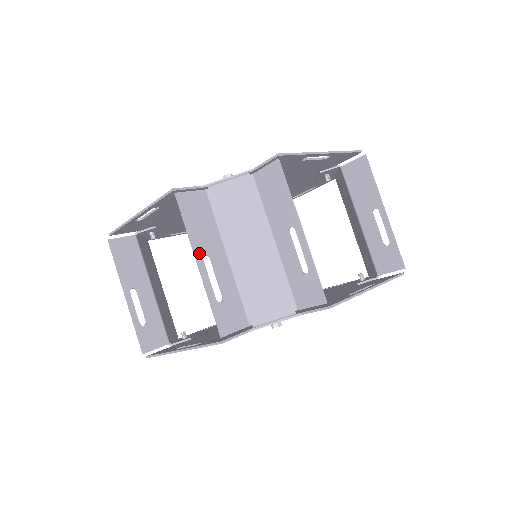
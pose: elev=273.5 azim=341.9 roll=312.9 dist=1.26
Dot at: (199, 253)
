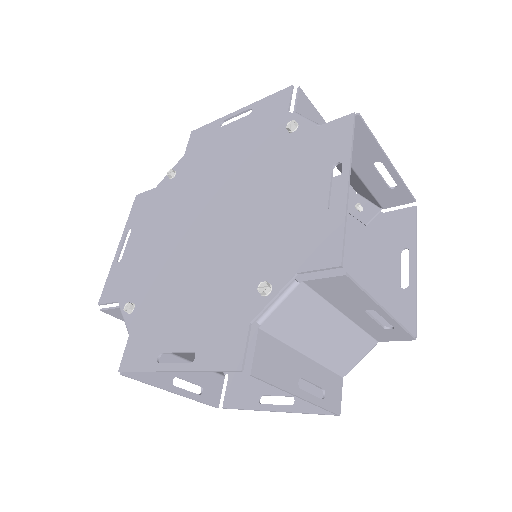
Dot at: occluded
